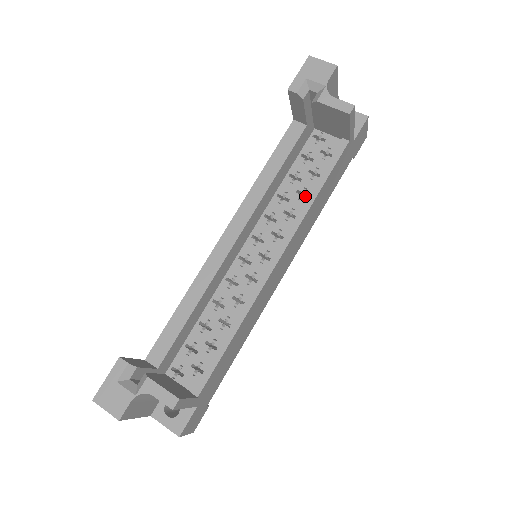
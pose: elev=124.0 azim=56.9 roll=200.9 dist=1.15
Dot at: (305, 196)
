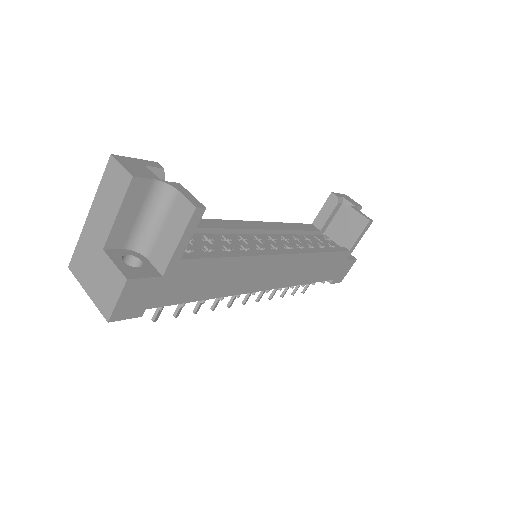
Dot at: occluded
